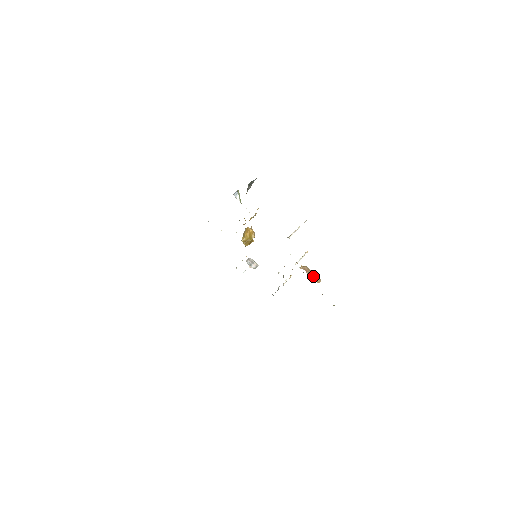
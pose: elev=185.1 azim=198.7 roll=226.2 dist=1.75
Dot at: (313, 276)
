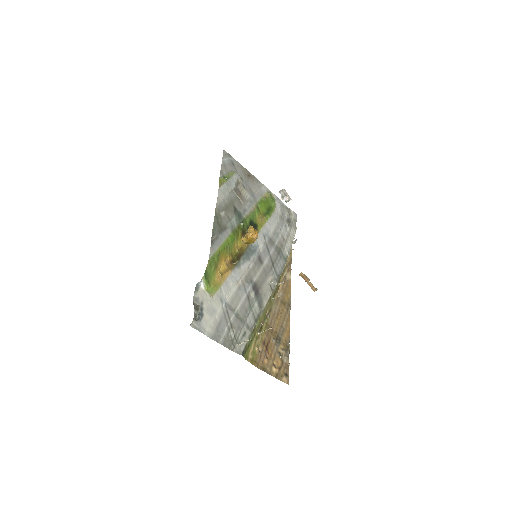
Dot at: (310, 285)
